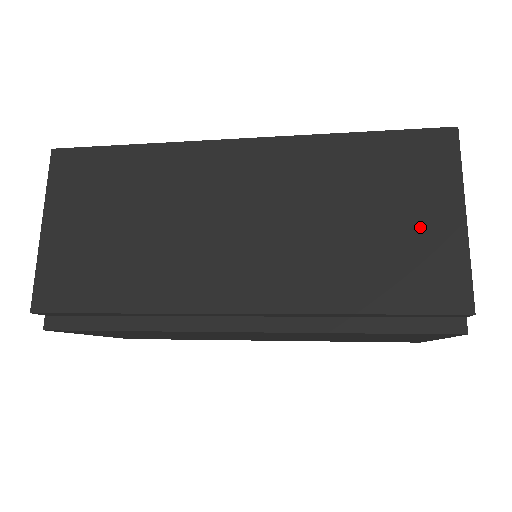
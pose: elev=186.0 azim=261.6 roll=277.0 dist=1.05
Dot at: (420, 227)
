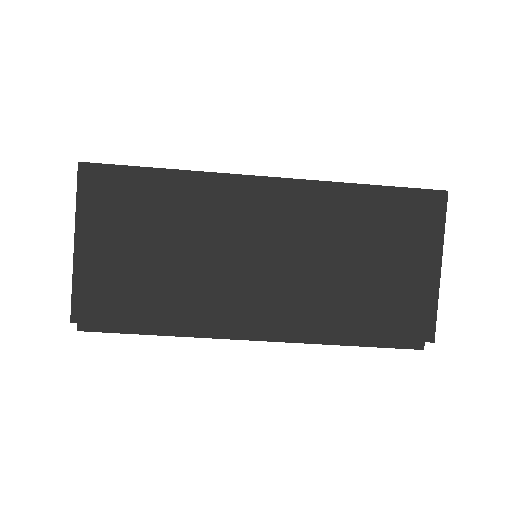
Dot at: (407, 273)
